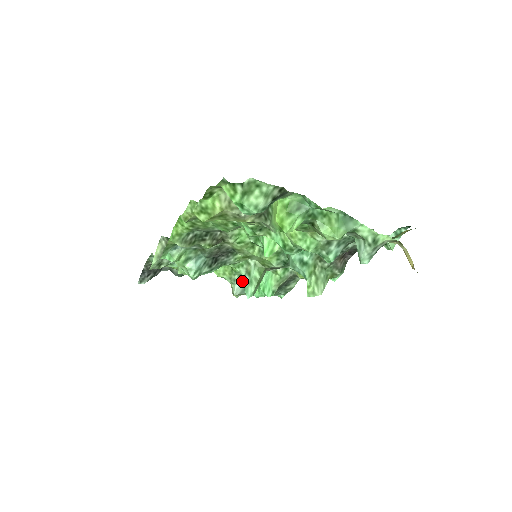
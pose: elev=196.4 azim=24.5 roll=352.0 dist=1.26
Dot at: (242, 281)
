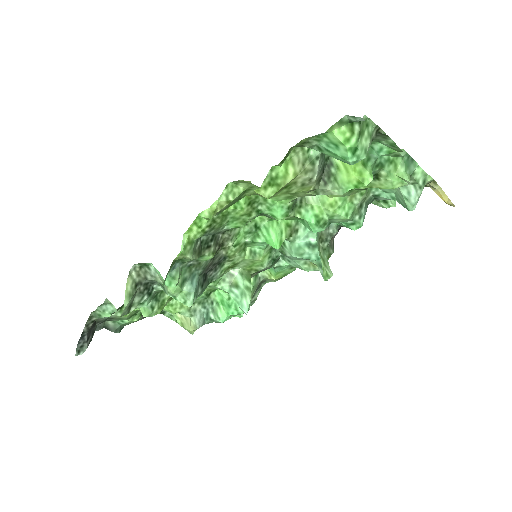
Dot at: (202, 309)
